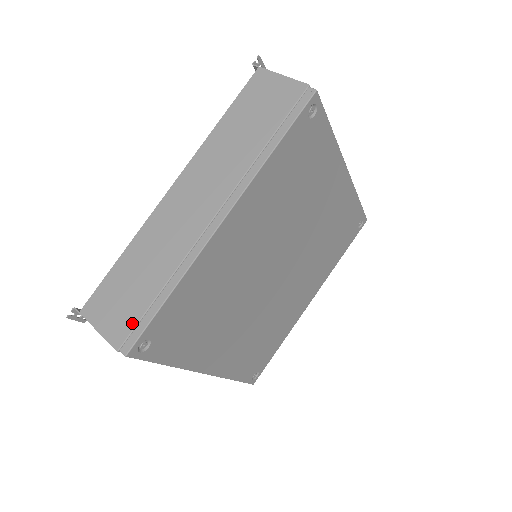
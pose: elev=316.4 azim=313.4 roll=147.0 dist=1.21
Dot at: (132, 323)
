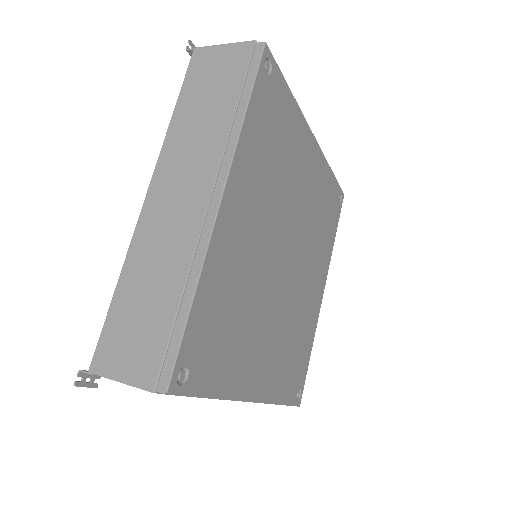
Dot at: (159, 353)
